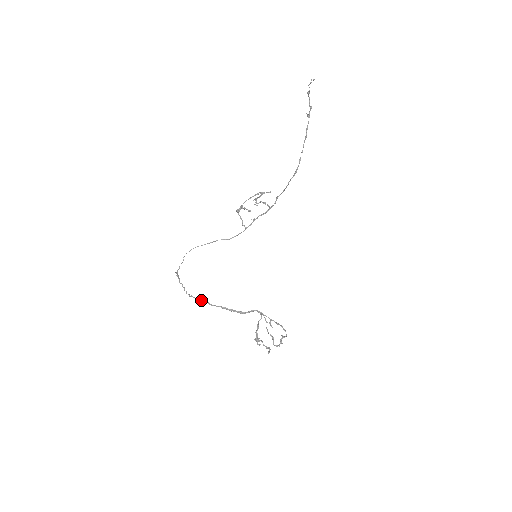
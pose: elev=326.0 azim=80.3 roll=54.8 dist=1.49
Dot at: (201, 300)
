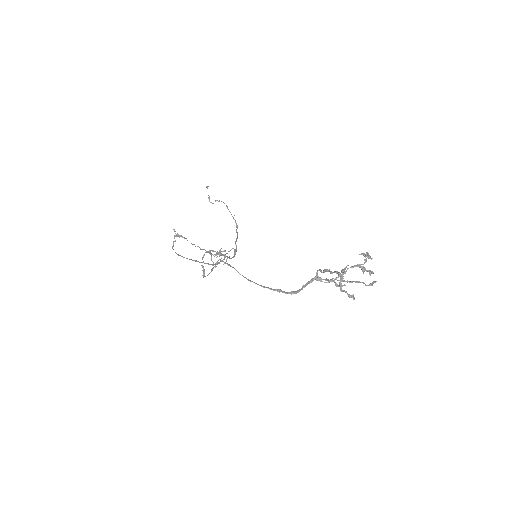
Dot at: (228, 264)
